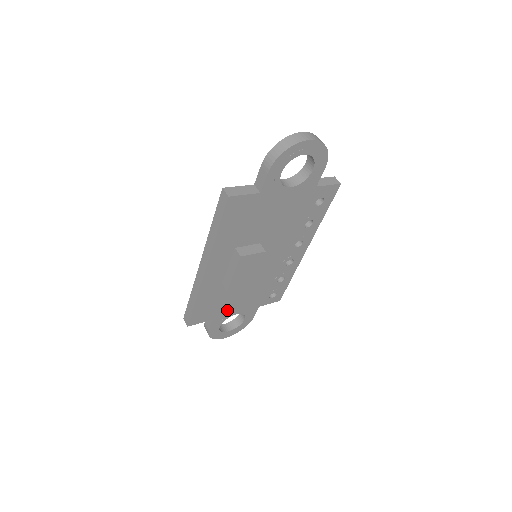
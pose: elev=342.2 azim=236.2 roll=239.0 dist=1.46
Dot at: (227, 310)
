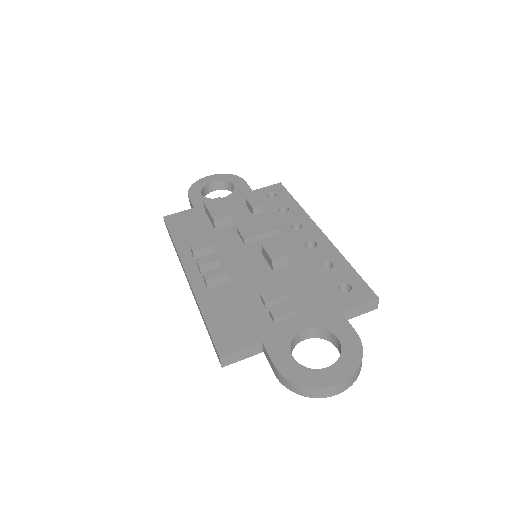
Dot at: occluded
